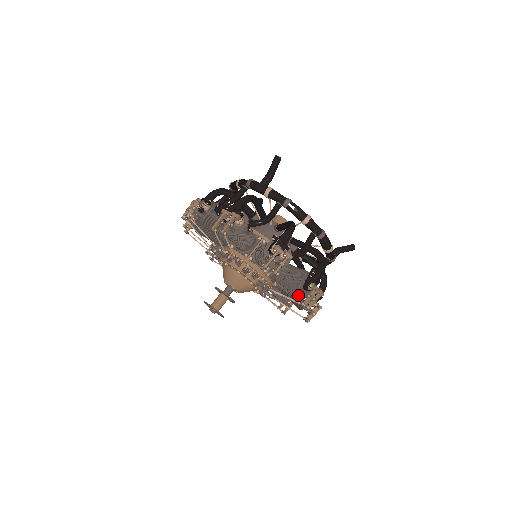
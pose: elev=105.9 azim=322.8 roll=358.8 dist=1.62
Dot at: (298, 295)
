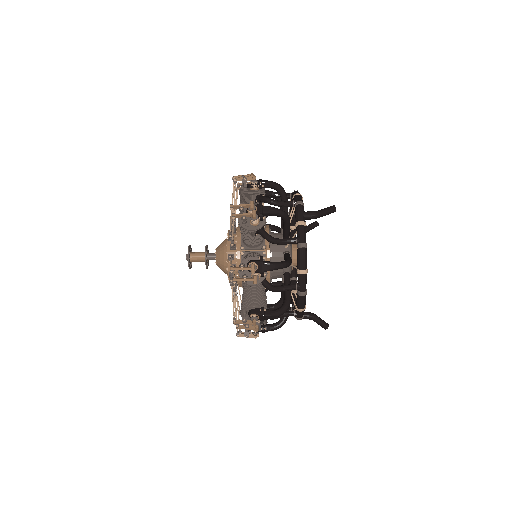
Dot at: (241, 311)
